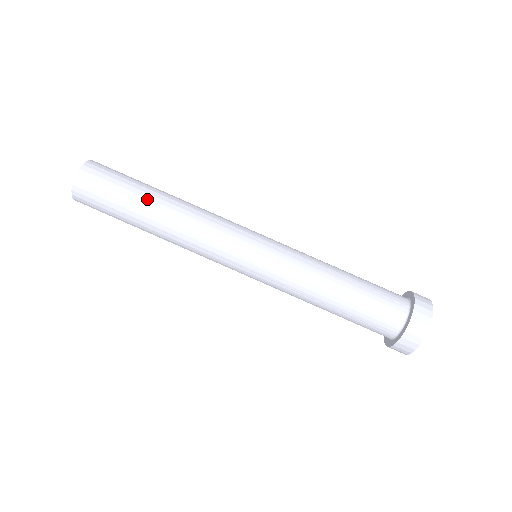
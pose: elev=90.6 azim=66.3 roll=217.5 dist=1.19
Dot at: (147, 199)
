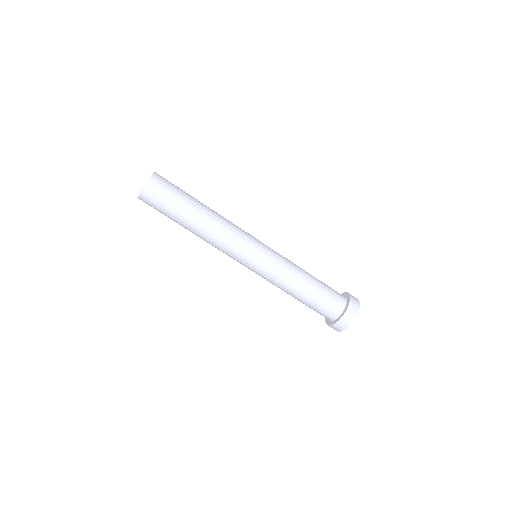
Dot at: (185, 220)
